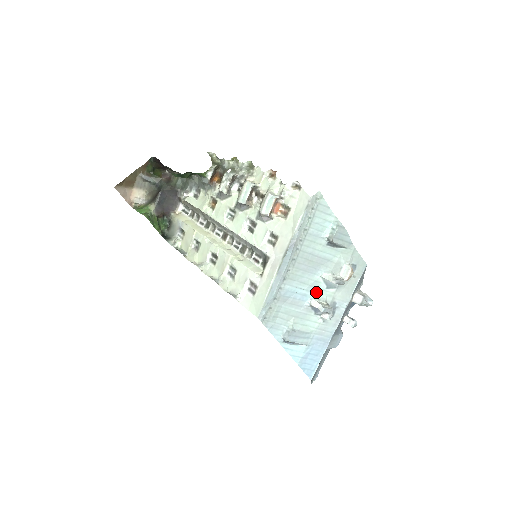
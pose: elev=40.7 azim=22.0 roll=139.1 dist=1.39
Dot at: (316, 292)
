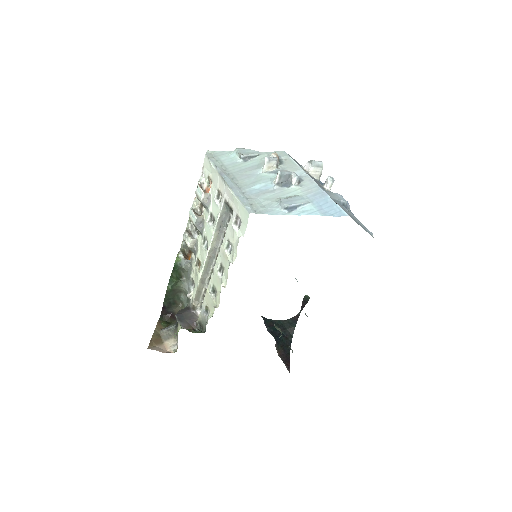
Dot at: (271, 179)
